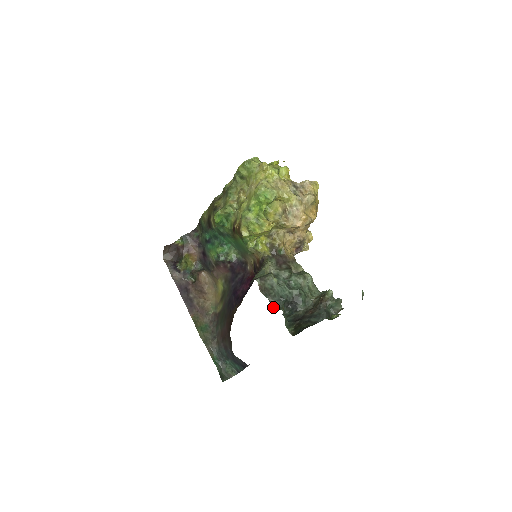
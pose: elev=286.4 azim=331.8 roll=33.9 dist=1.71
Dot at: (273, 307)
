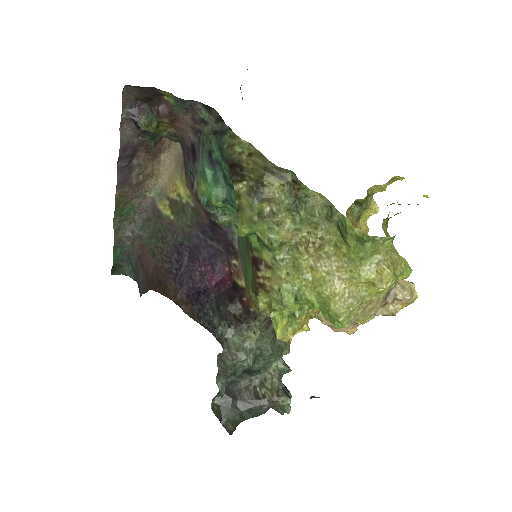
Dot at: (216, 380)
